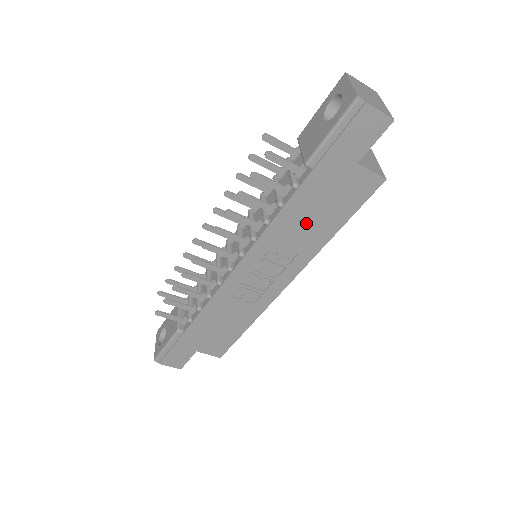
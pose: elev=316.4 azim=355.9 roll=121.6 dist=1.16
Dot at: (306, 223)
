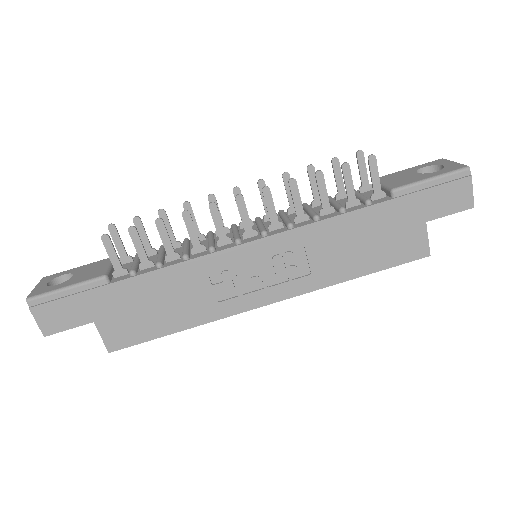
Dot at: (346, 246)
